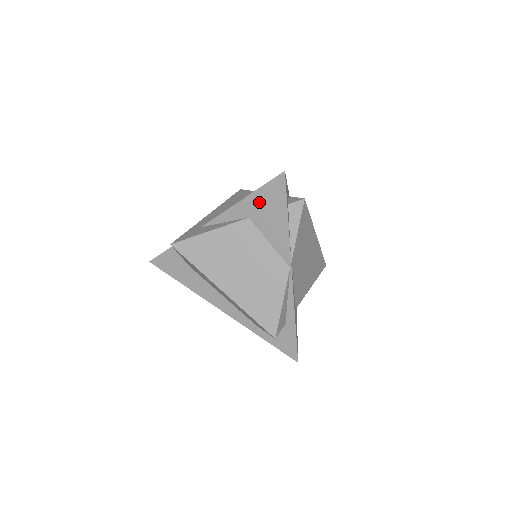
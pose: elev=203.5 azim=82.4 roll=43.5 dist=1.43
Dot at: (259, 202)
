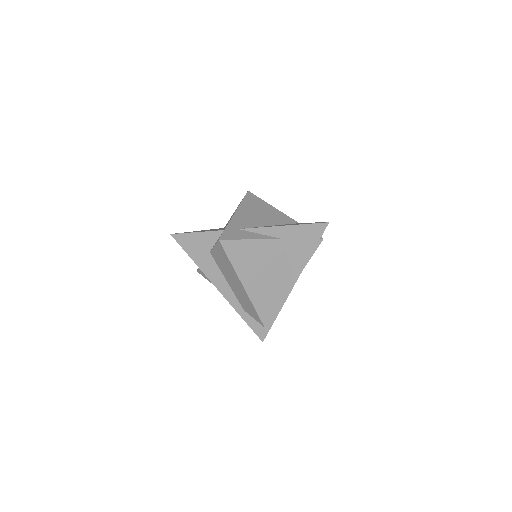
Dot at: (298, 233)
